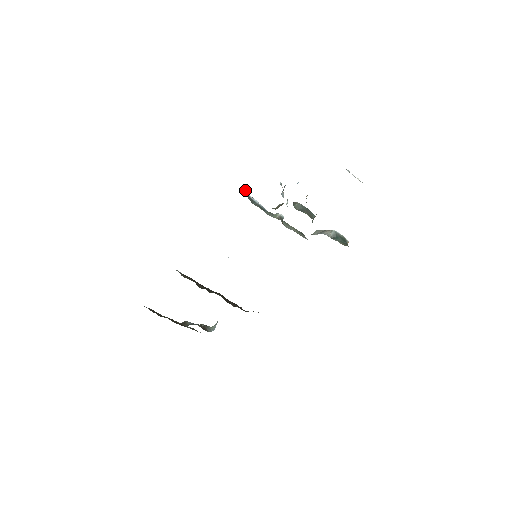
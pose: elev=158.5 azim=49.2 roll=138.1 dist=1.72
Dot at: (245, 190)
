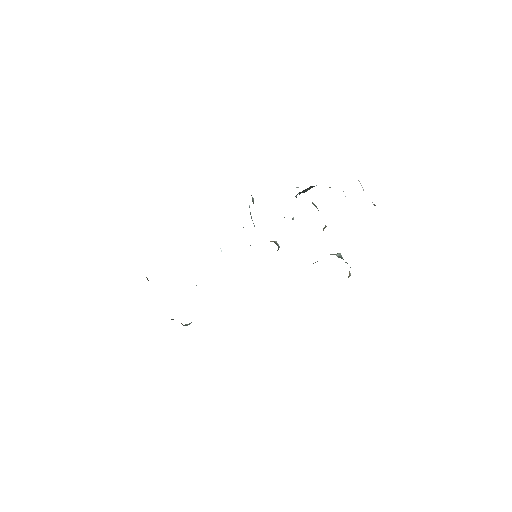
Dot at: (252, 197)
